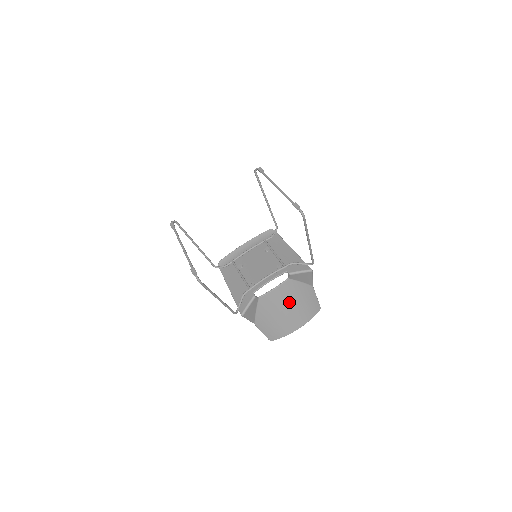
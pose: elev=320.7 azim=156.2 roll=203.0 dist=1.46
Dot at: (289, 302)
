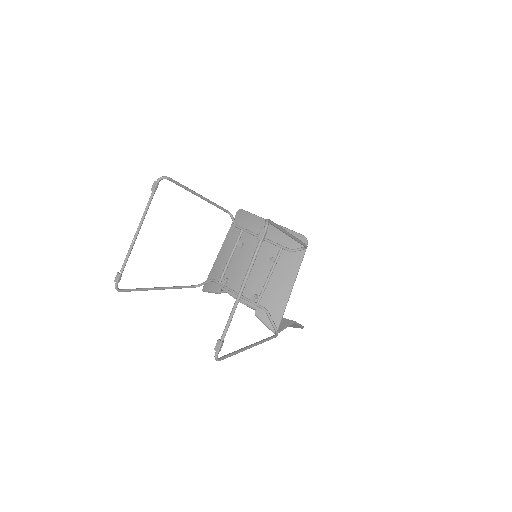
Dot at: occluded
